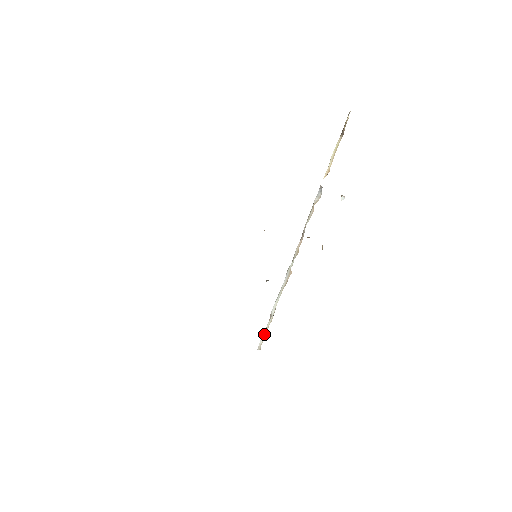
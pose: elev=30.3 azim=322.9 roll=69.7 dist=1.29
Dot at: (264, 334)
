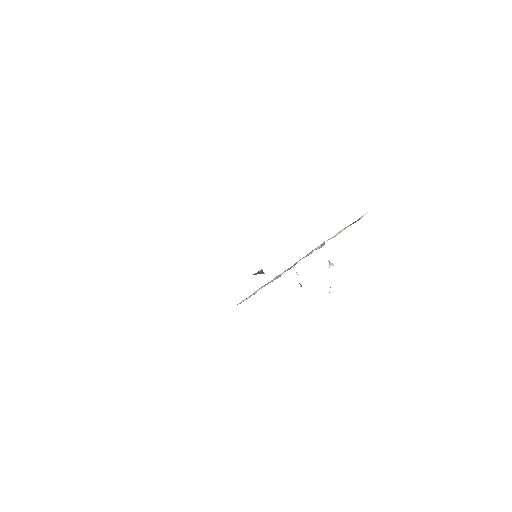
Dot at: occluded
